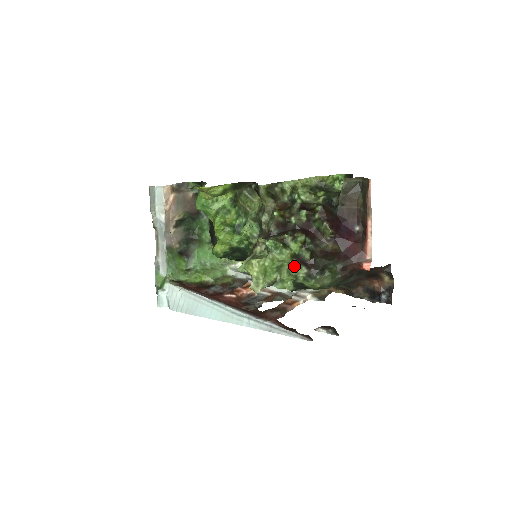
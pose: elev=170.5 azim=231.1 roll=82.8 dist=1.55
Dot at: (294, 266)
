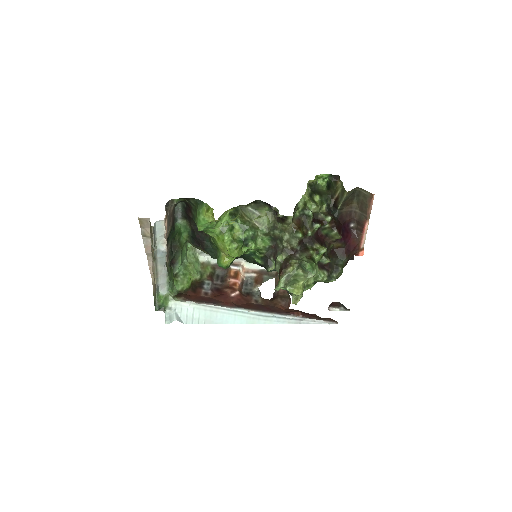
Dot at: (320, 274)
